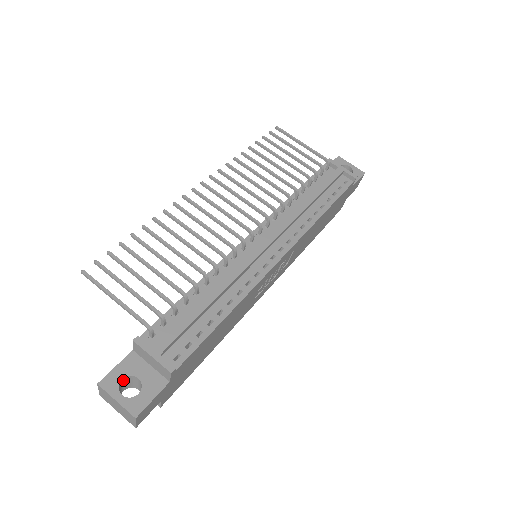
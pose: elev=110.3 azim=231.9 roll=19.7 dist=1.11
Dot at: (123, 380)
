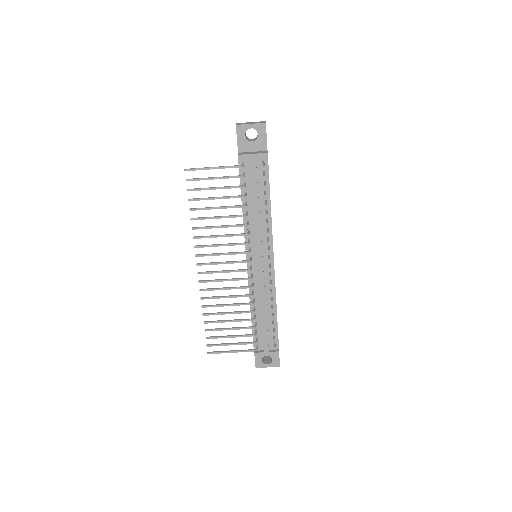
Dot at: (262, 359)
